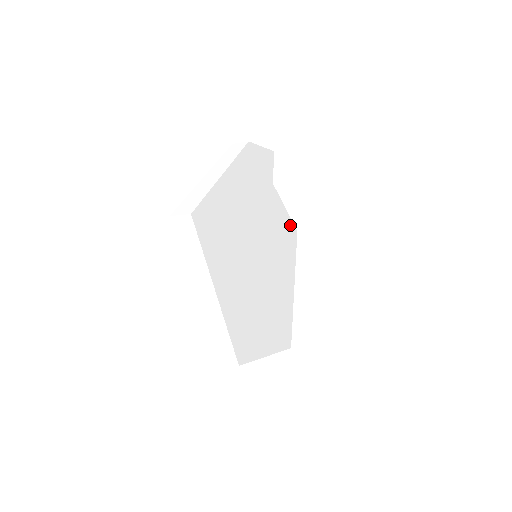
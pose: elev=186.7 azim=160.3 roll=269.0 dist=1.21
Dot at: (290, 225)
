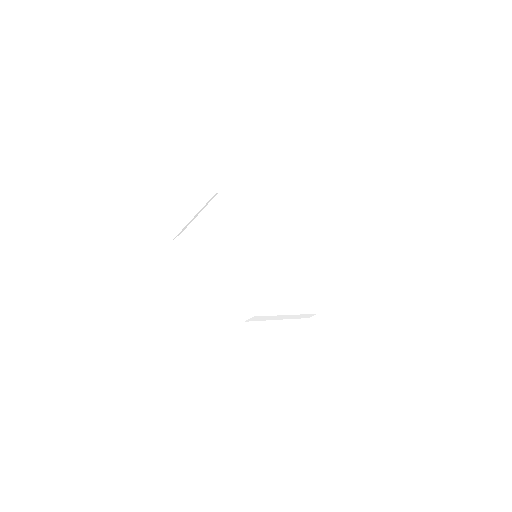
Dot at: (287, 234)
